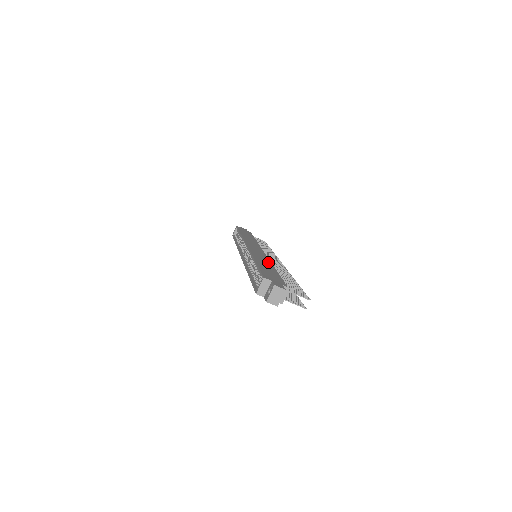
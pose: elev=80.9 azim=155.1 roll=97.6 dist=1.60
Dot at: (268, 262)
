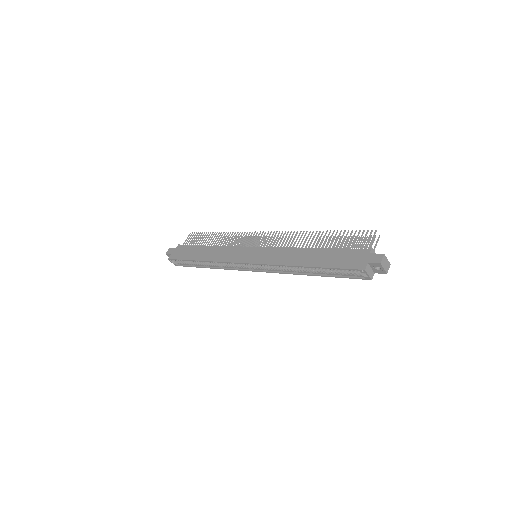
Dot at: (295, 251)
